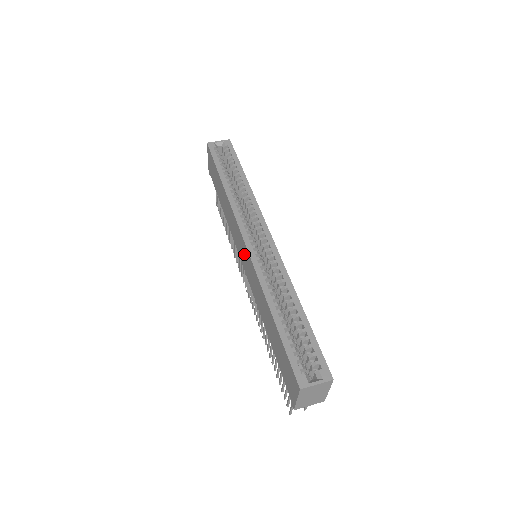
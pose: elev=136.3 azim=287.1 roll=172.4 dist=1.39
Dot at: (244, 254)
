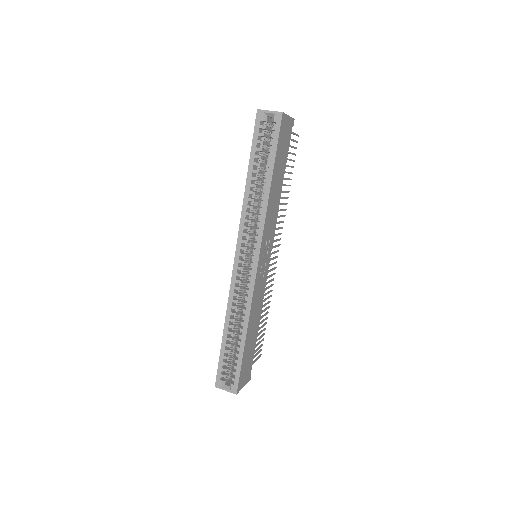
Dot at: occluded
